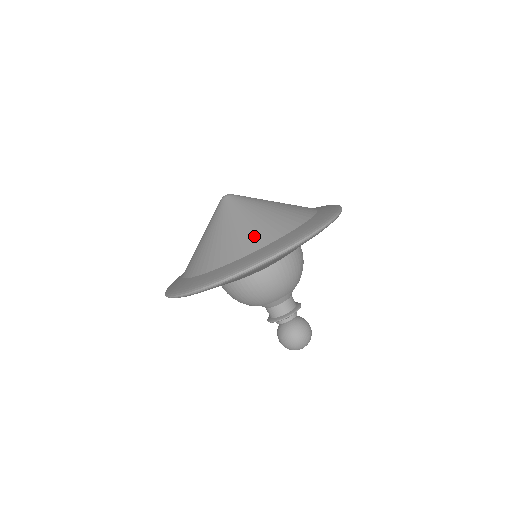
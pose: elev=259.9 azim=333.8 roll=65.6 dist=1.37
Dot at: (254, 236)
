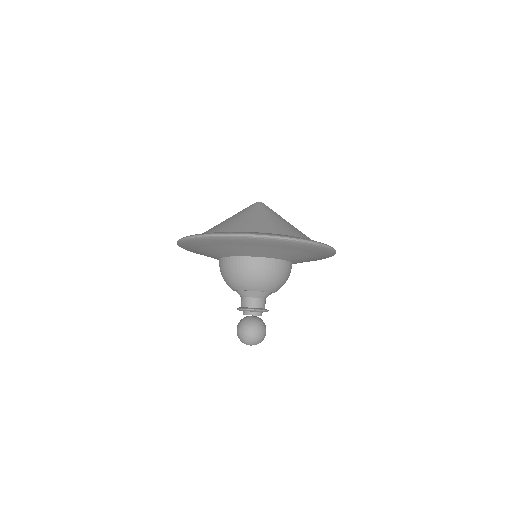
Dot at: (282, 228)
